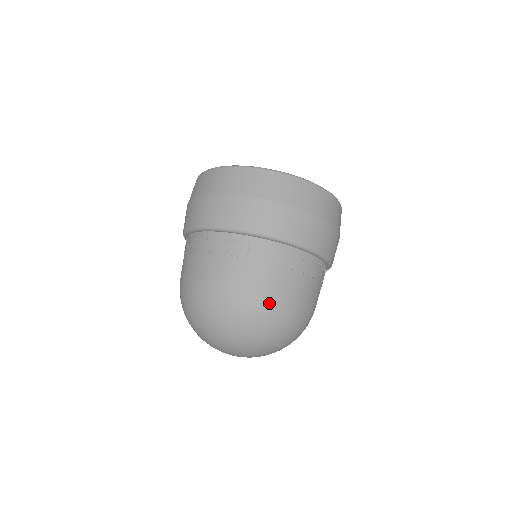
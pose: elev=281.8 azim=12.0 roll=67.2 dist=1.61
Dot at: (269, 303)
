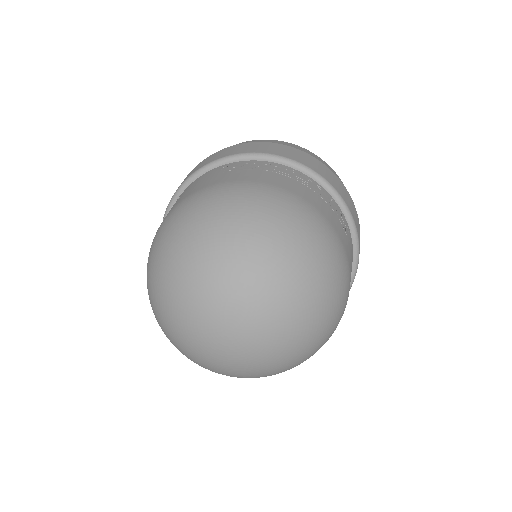
Dot at: (198, 197)
